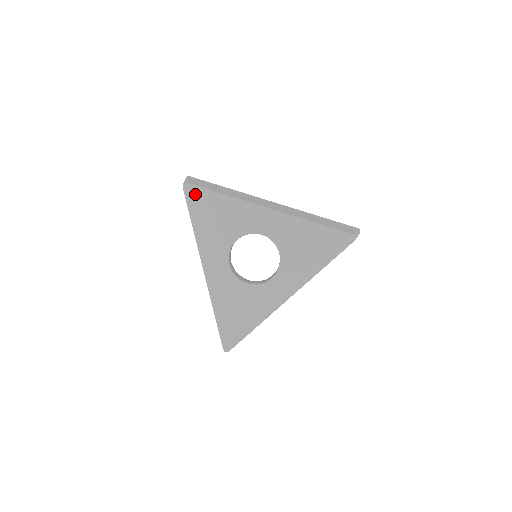
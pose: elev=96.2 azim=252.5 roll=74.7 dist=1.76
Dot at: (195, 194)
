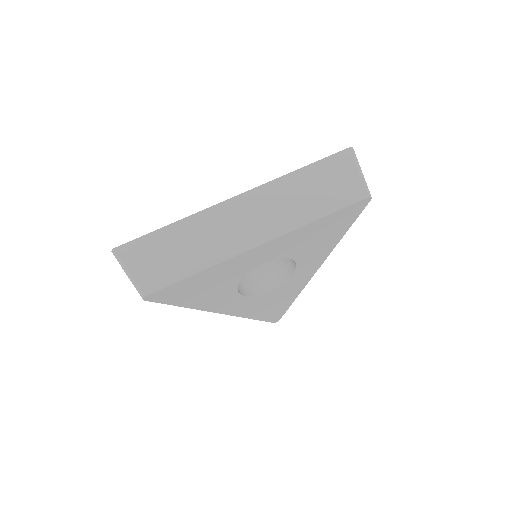
Dot at: (164, 294)
